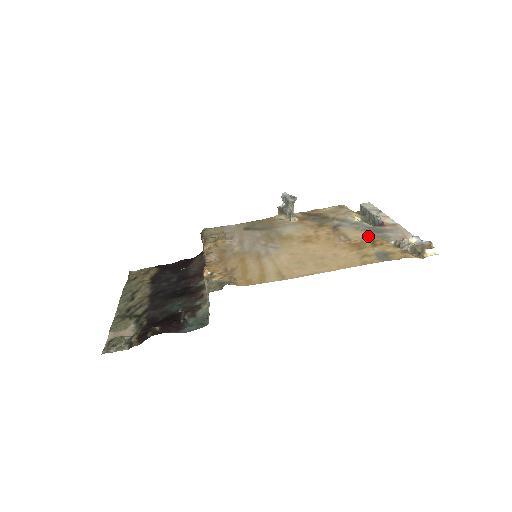
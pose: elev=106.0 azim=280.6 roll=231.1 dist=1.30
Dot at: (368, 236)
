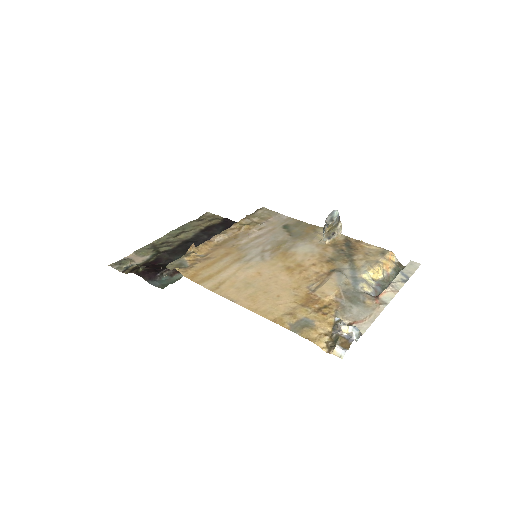
Dot at: (334, 298)
